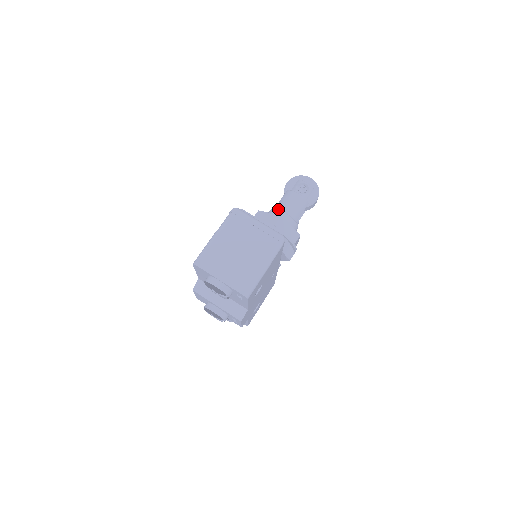
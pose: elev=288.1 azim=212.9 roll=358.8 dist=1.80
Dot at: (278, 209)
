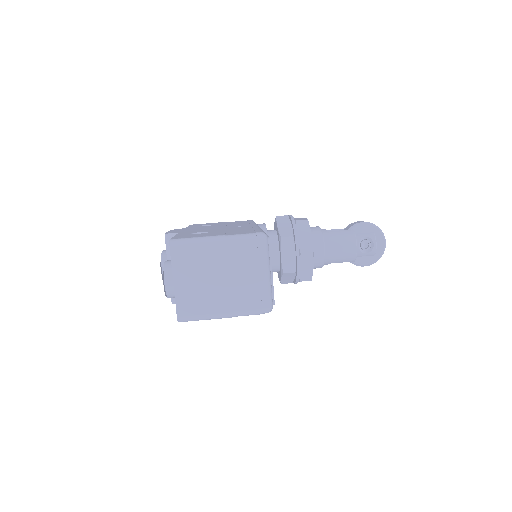
Dot at: (324, 238)
